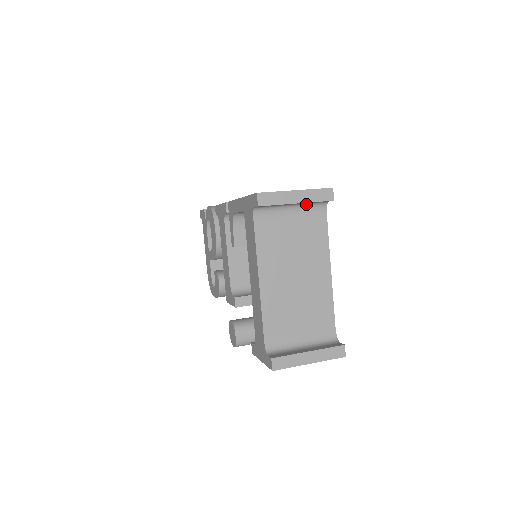
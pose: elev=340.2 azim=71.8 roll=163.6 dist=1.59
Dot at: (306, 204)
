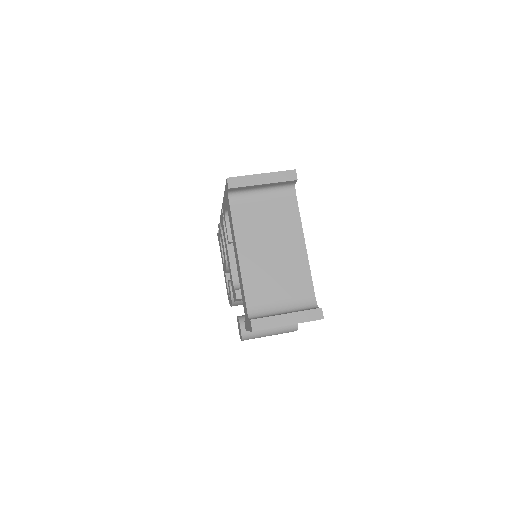
Dot at: (275, 187)
